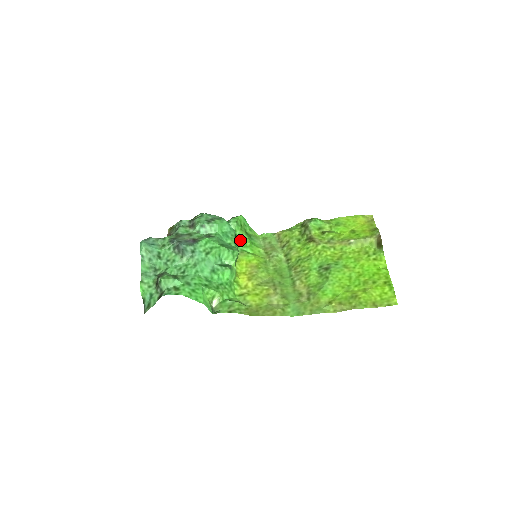
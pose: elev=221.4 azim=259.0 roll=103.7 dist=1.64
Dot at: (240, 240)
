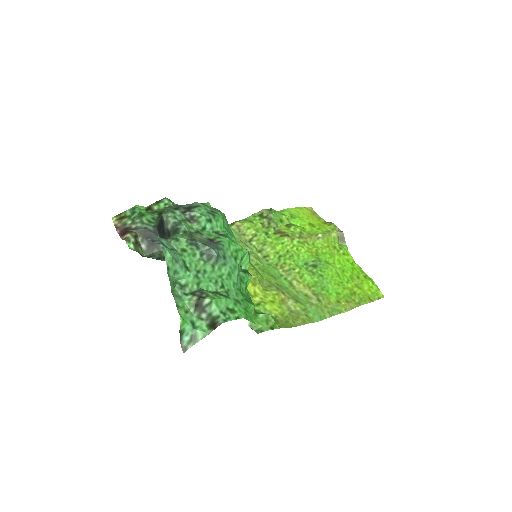
Dot at: occluded
